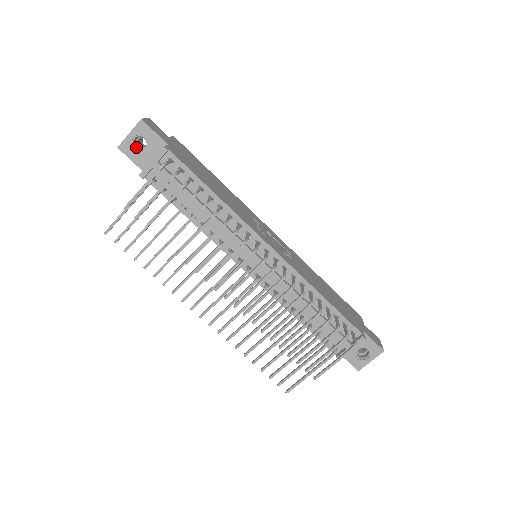
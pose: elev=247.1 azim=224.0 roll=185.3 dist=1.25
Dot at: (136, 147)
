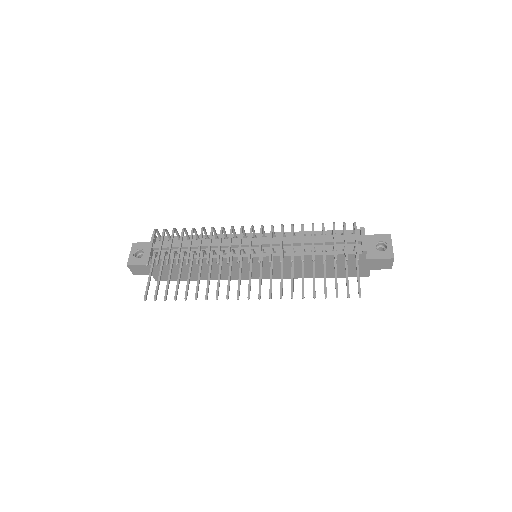
Dot at: (138, 259)
